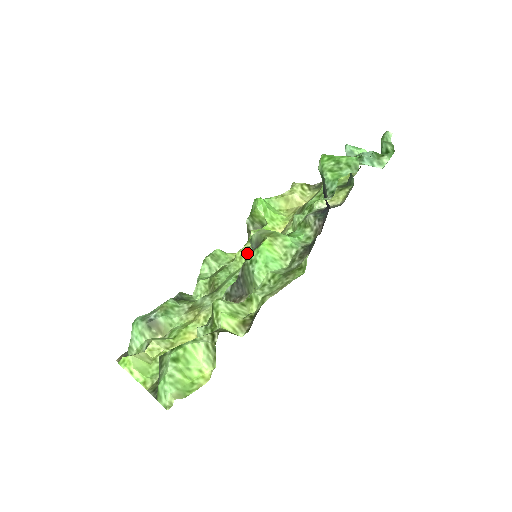
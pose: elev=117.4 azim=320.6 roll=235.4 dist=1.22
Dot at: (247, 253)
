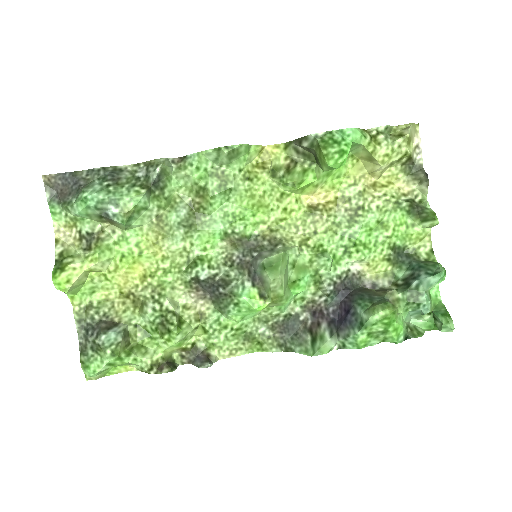
Dot at: (262, 202)
